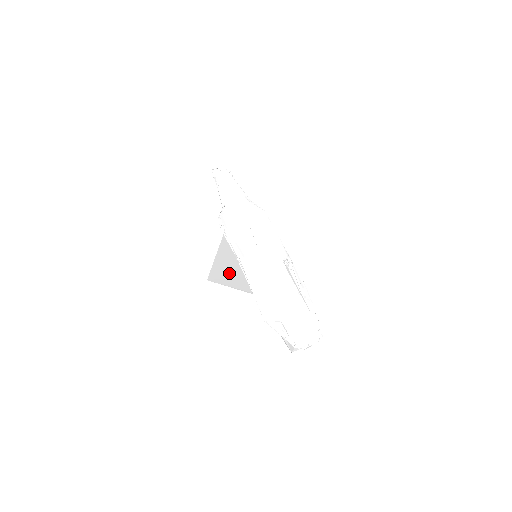
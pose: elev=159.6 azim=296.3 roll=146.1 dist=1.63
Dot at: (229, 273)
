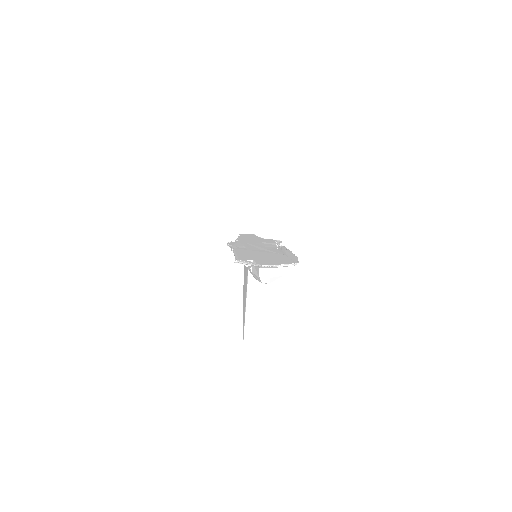
Dot at: occluded
